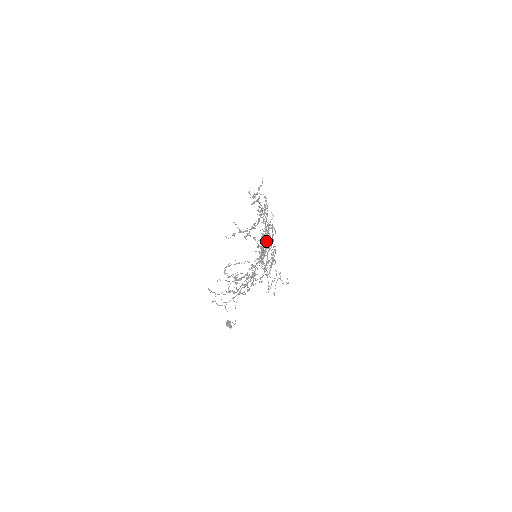
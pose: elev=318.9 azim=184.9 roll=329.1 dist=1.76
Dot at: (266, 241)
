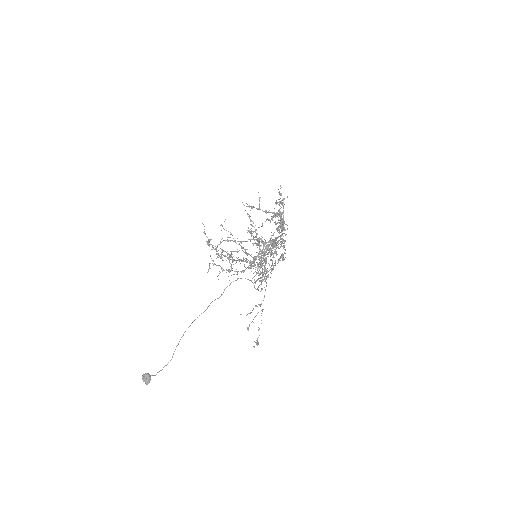
Dot at: occluded
